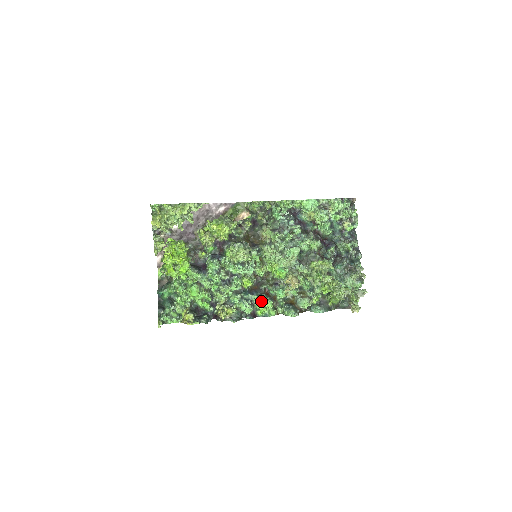
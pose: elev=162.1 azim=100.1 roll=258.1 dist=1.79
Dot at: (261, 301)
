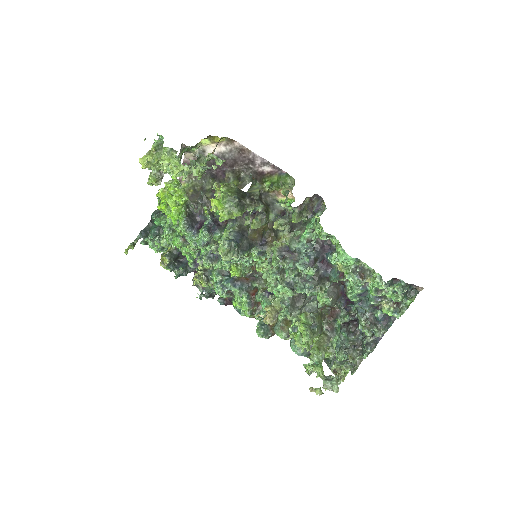
Dot at: (239, 297)
